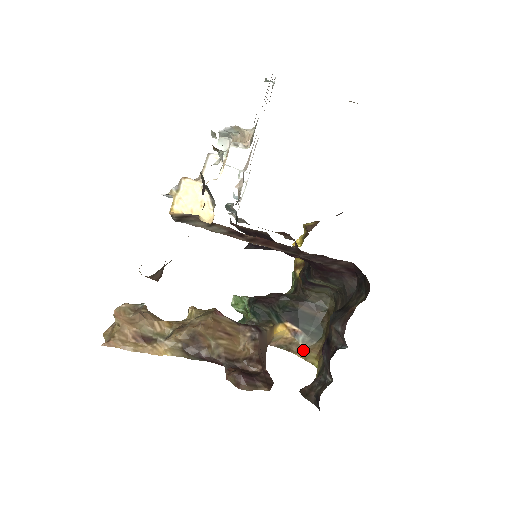
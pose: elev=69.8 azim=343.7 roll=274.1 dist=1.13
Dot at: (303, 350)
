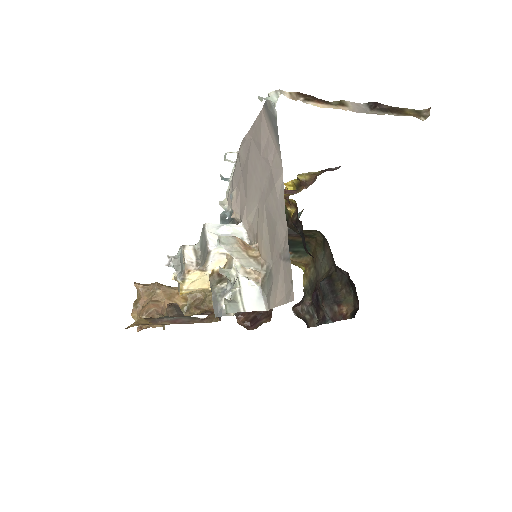
Dot at: (292, 261)
